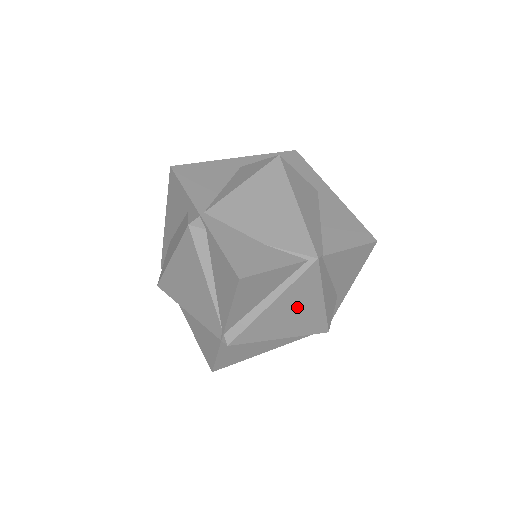
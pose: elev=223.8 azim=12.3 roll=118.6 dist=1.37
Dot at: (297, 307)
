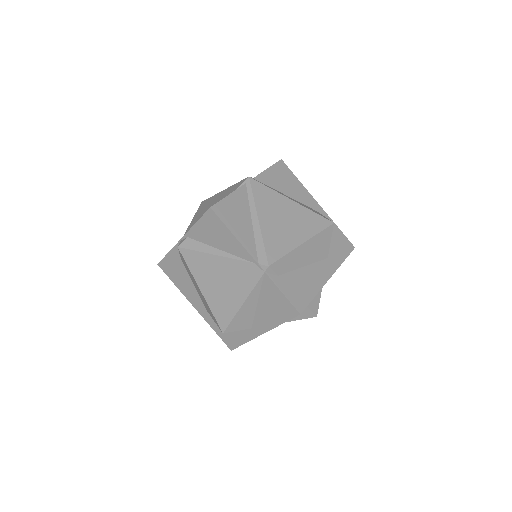
Dot at: (281, 214)
